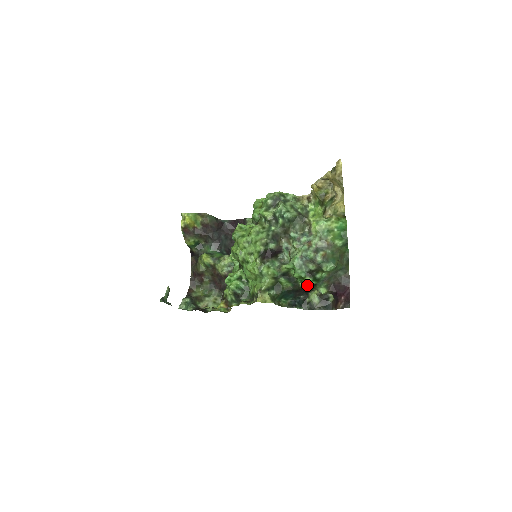
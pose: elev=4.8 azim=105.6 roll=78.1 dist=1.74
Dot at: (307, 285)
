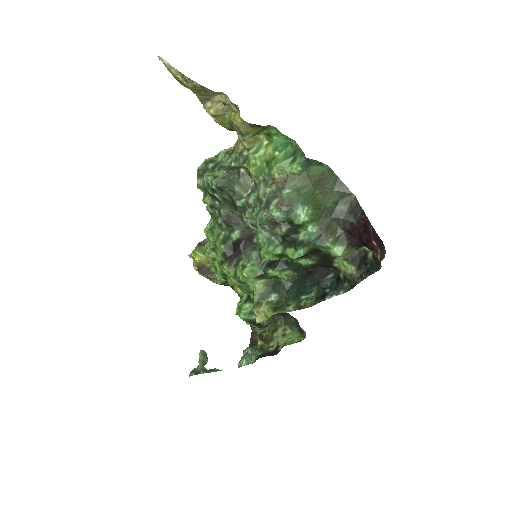
Dot at: (311, 258)
